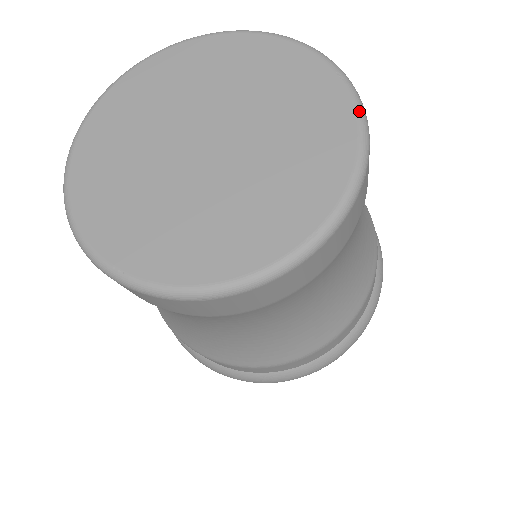
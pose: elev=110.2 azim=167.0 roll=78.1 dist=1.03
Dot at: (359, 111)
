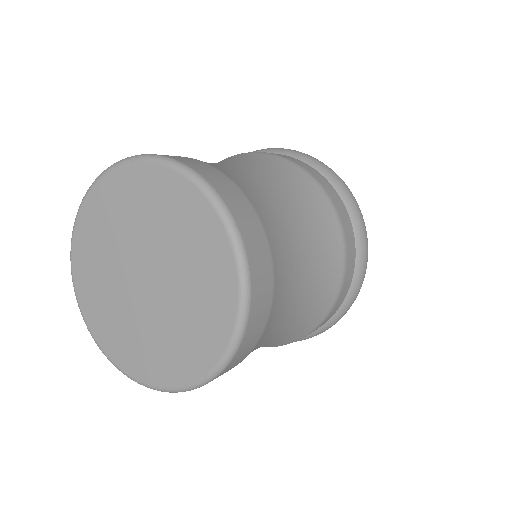
Dot at: (160, 162)
